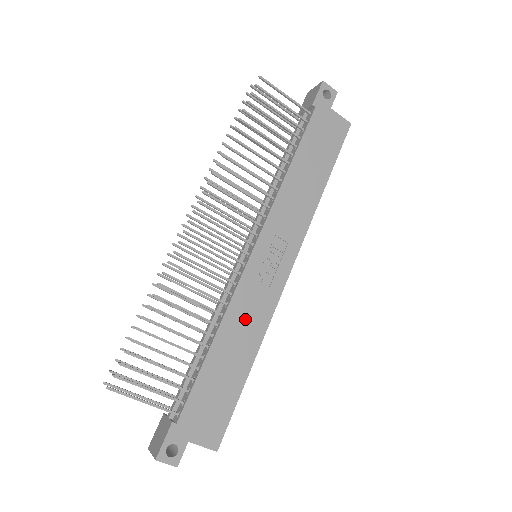
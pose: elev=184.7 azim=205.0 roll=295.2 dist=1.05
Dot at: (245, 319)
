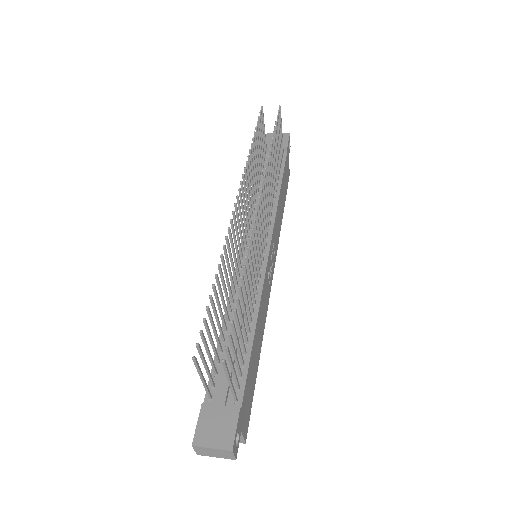
Dot at: (263, 312)
